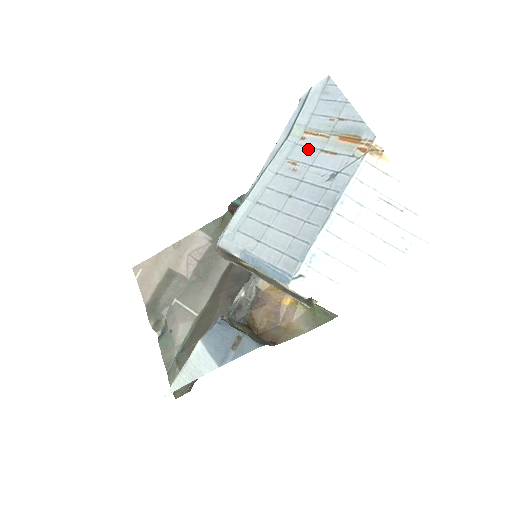
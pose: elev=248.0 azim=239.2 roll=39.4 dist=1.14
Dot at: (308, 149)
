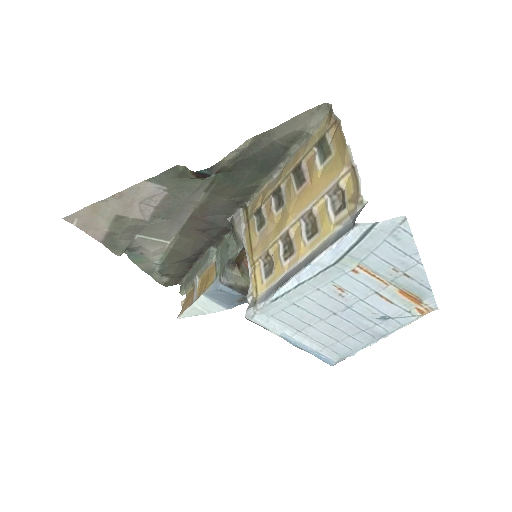
Dot at: (360, 285)
